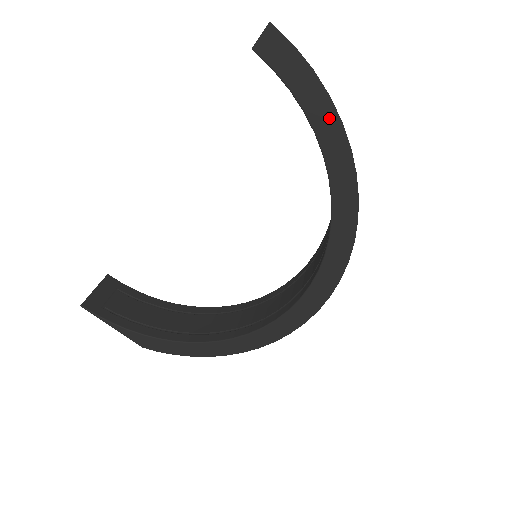
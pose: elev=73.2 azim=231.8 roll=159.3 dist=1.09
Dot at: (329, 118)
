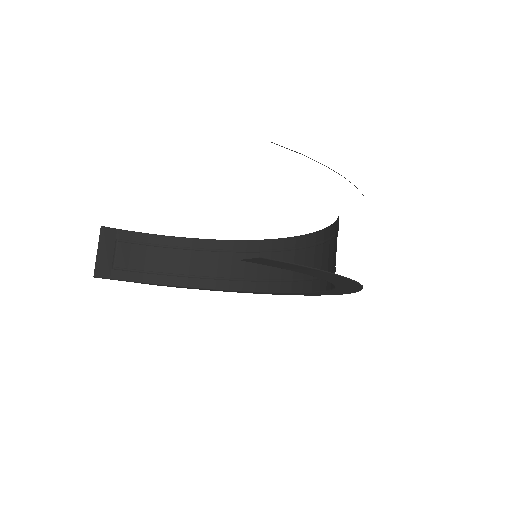
Dot at: (335, 277)
